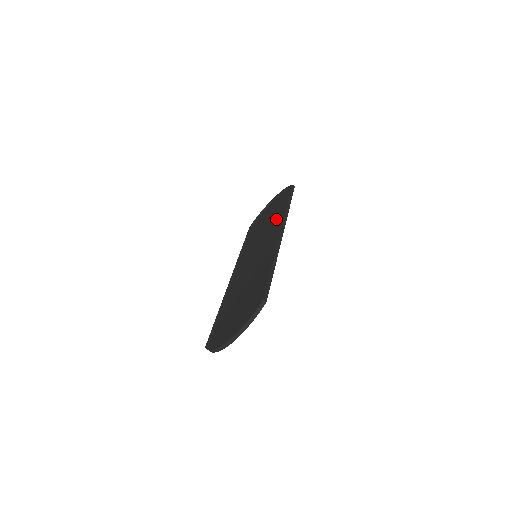
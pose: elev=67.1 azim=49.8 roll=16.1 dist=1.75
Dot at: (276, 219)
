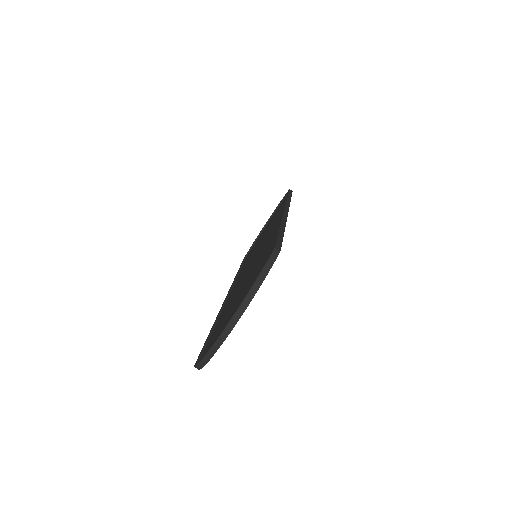
Dot at: occluded
